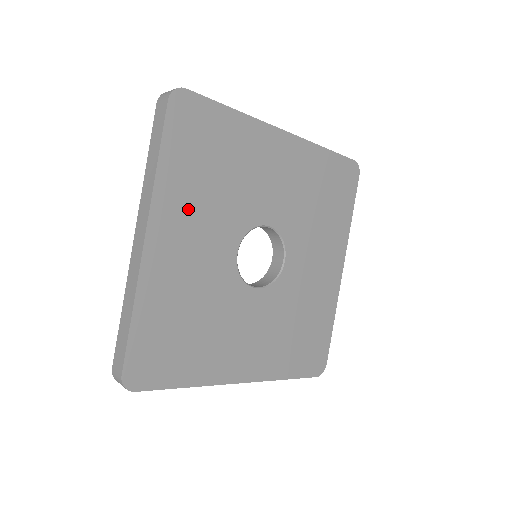
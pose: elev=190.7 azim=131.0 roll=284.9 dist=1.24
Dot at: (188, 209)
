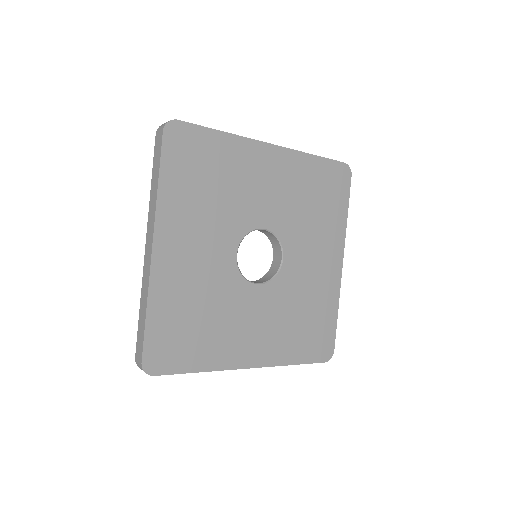
Dot at: (188, 220)
